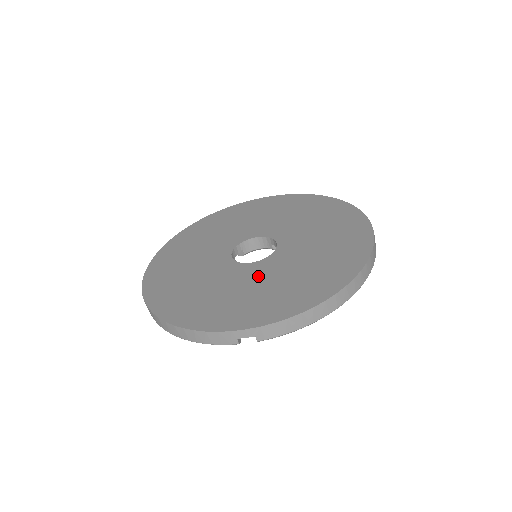
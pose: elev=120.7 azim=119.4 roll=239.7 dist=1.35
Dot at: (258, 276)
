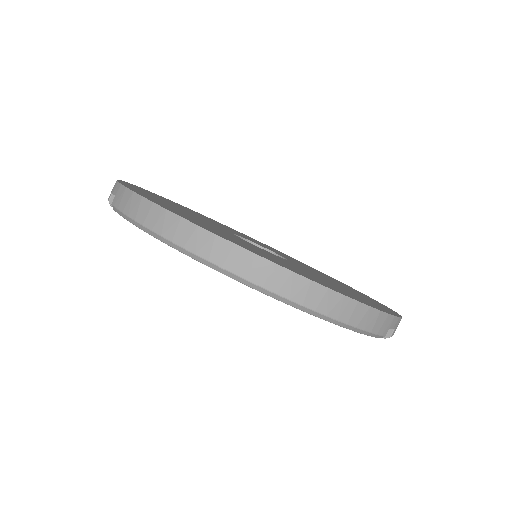
Dot at: occluded
